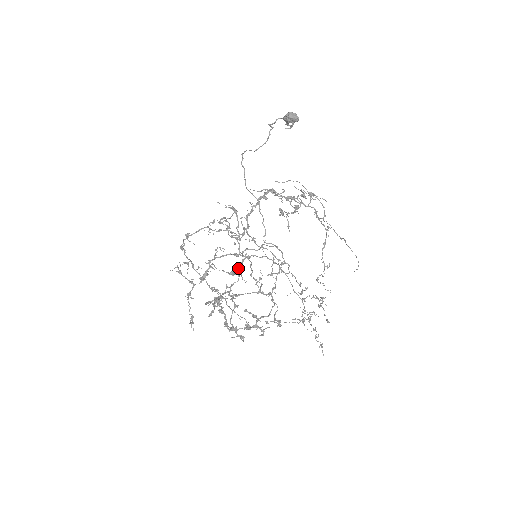
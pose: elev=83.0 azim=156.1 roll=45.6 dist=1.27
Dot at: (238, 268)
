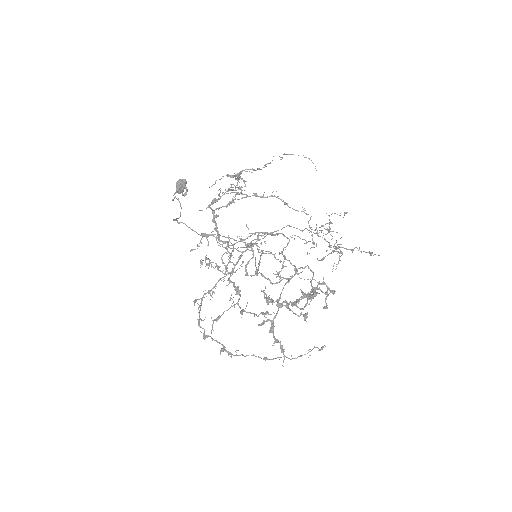
Dot at: occluded
